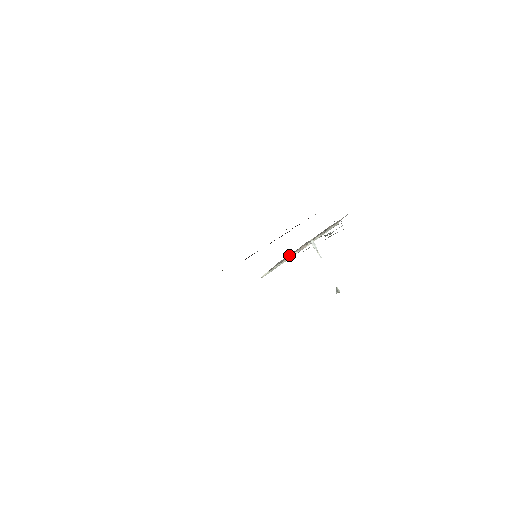
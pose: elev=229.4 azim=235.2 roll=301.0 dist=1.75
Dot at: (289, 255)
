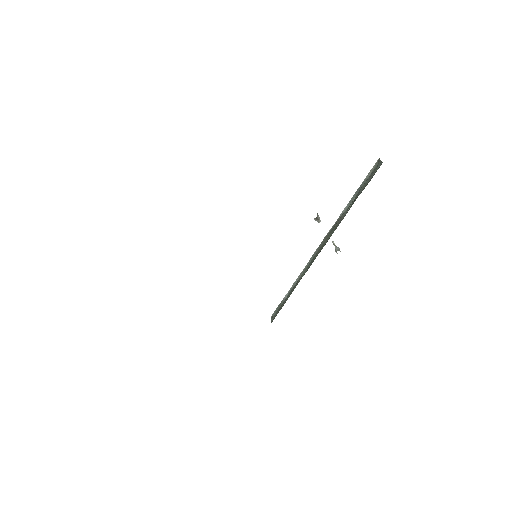
Dot at: occluded
